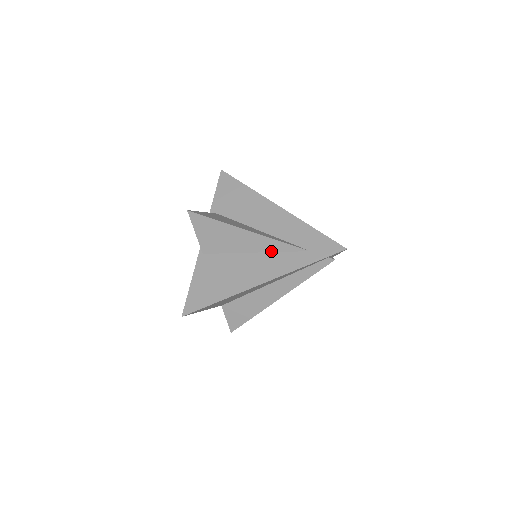
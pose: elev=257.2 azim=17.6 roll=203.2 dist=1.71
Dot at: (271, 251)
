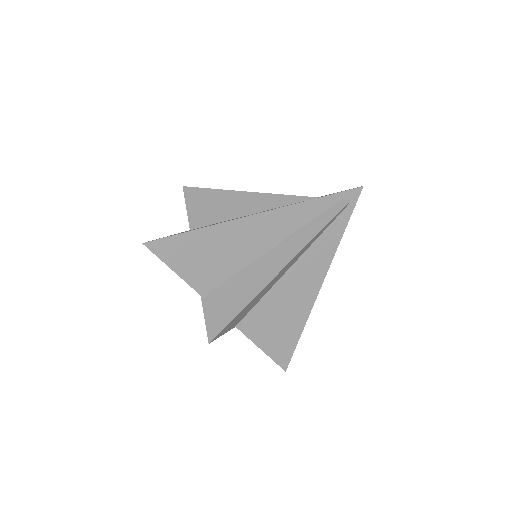
Dot at: (272, 208)
